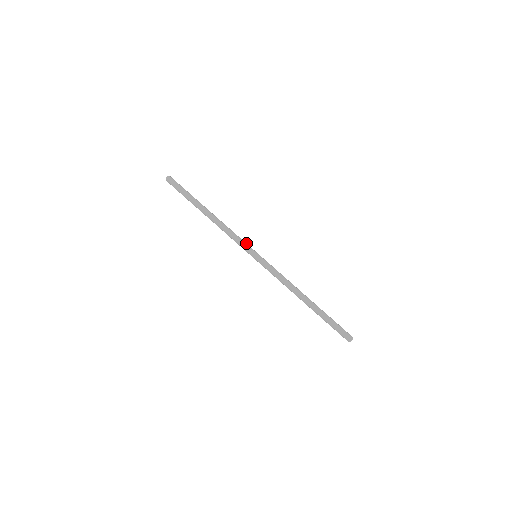
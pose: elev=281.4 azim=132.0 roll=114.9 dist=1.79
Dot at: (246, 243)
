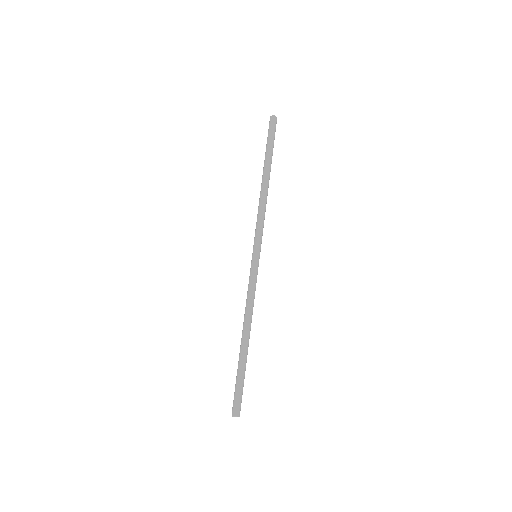
Dot at: occluded
